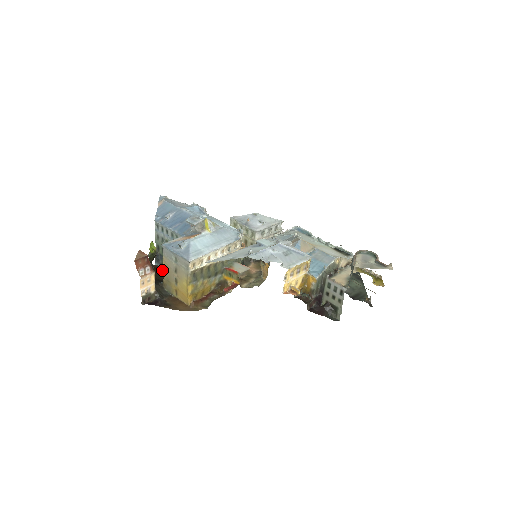
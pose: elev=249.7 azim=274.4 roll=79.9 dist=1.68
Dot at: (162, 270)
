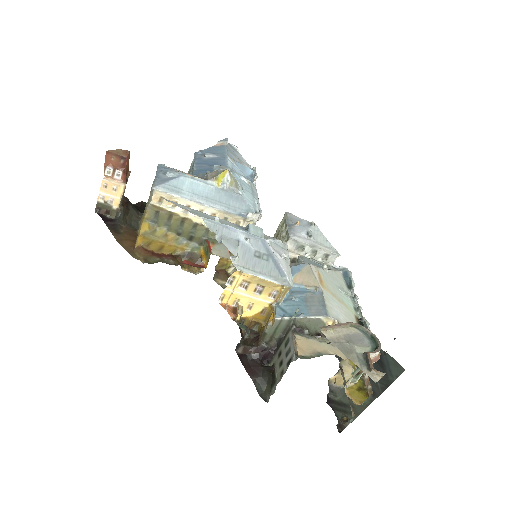
Dot at: occluded
